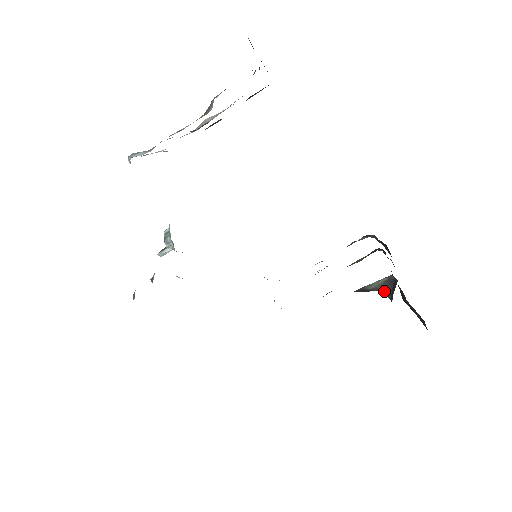
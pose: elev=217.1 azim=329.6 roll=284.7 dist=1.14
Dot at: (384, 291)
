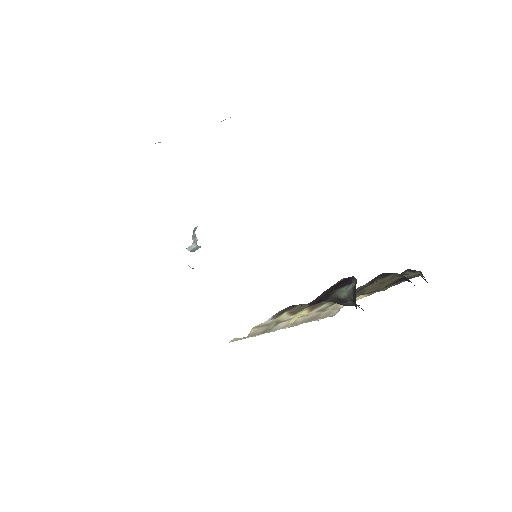
Dot at: (353, 300)
